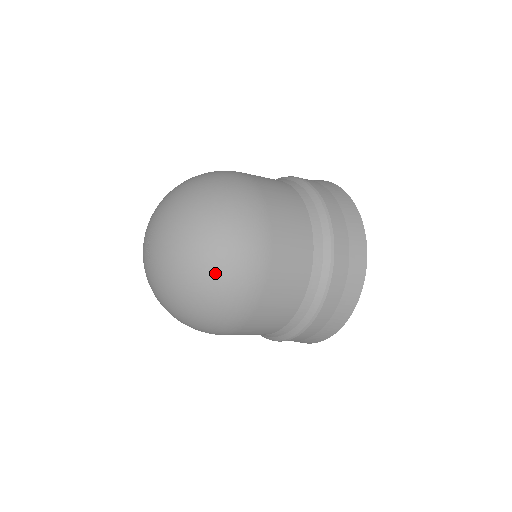
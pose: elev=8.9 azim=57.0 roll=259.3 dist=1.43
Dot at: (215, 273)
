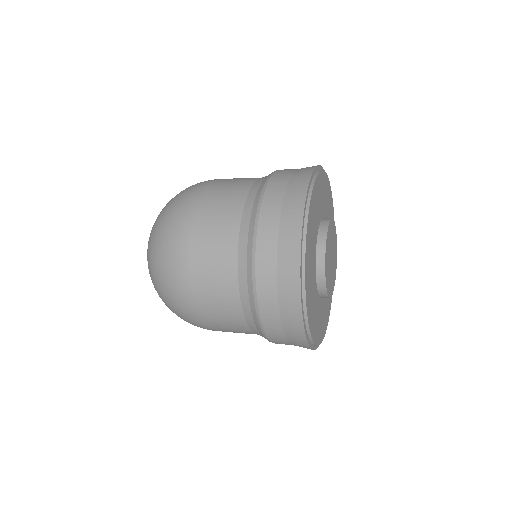
Dot at: (157, 237)
